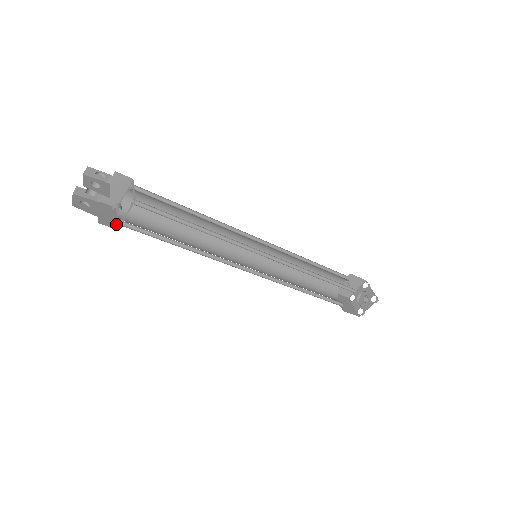
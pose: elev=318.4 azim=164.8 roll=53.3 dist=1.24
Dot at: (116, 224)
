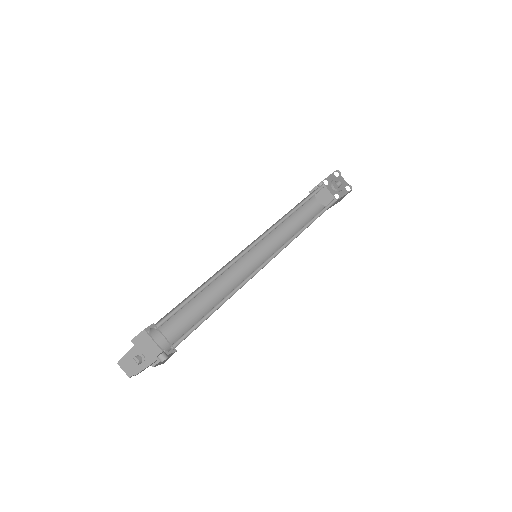
Dot at: (160, 350)
